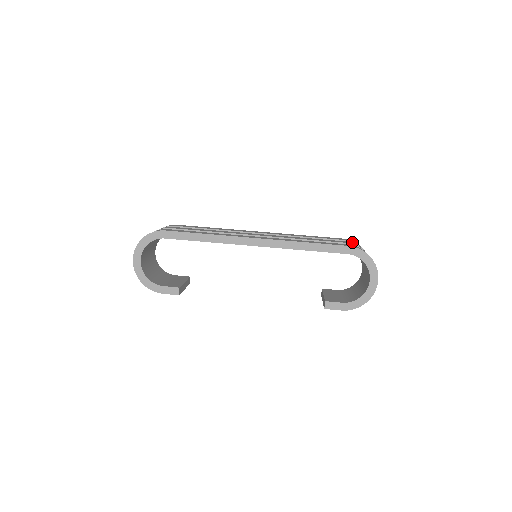
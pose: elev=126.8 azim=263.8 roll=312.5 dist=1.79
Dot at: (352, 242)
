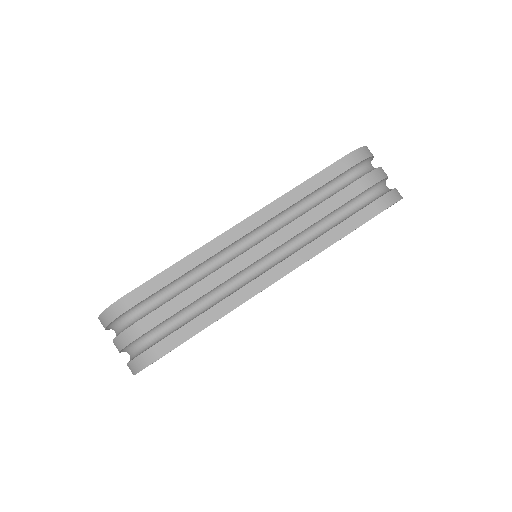
Dot at: (359, 163)
